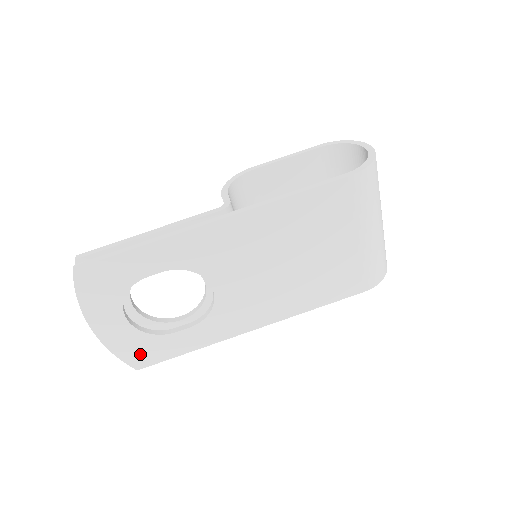
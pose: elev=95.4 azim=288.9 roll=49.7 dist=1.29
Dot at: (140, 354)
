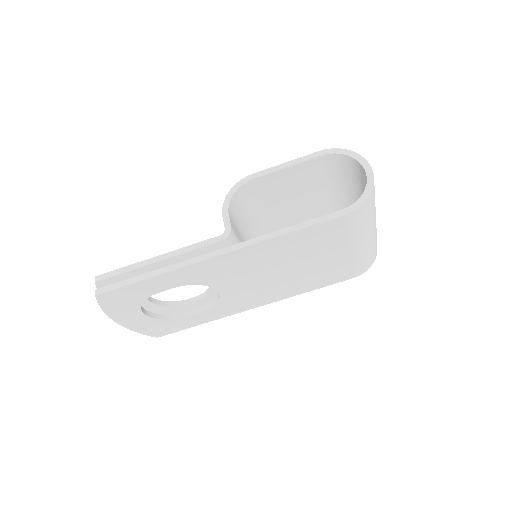
Dot at: (159, 330)
